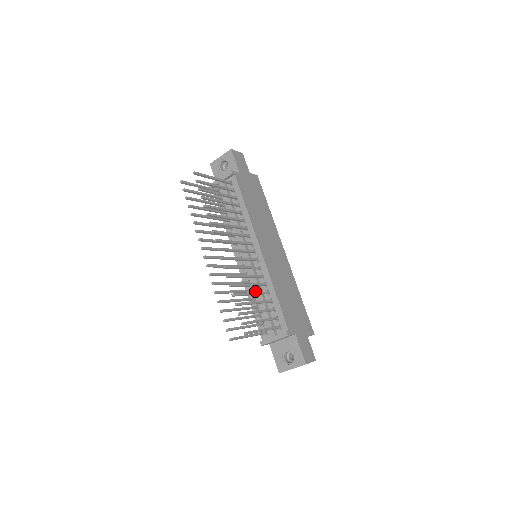
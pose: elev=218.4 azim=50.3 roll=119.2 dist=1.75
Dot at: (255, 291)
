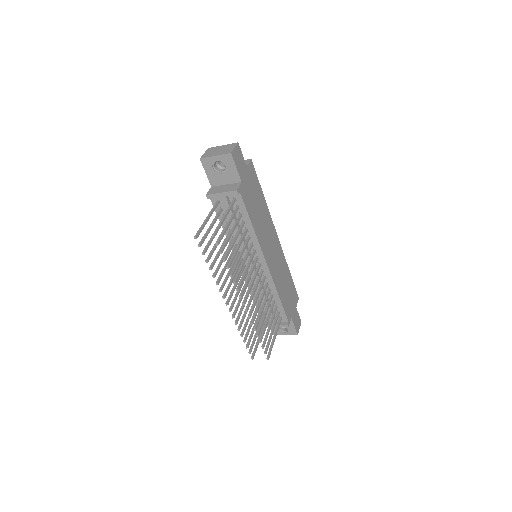
Dot at: occluded
